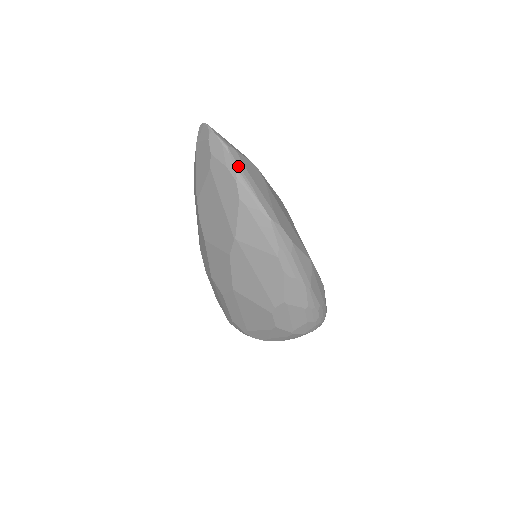
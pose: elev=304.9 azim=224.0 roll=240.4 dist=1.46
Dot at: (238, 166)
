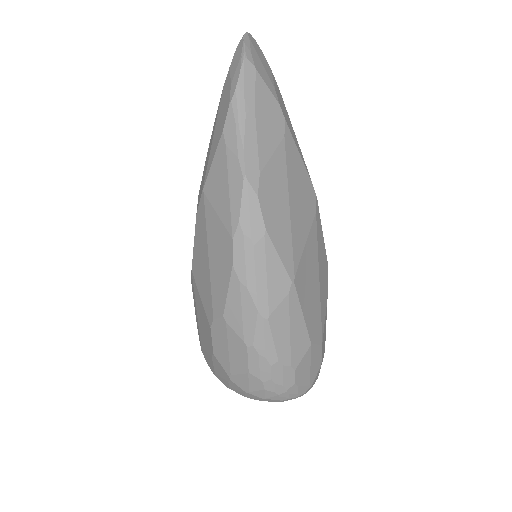
Dot at: (243, 87)
